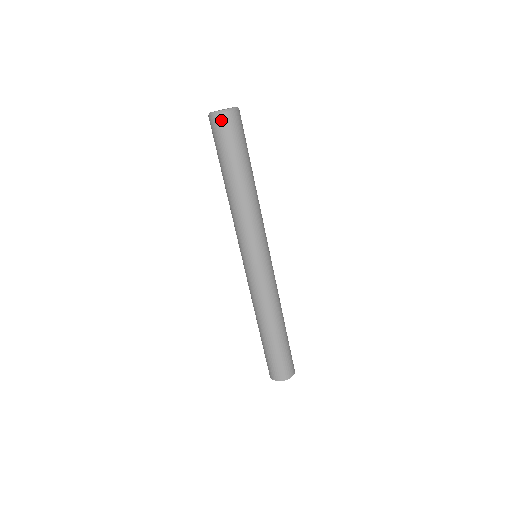
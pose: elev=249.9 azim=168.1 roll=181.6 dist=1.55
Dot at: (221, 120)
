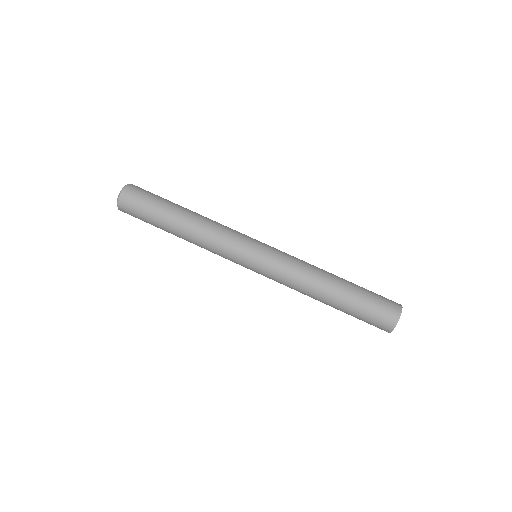
Dot at: (131, 188)
